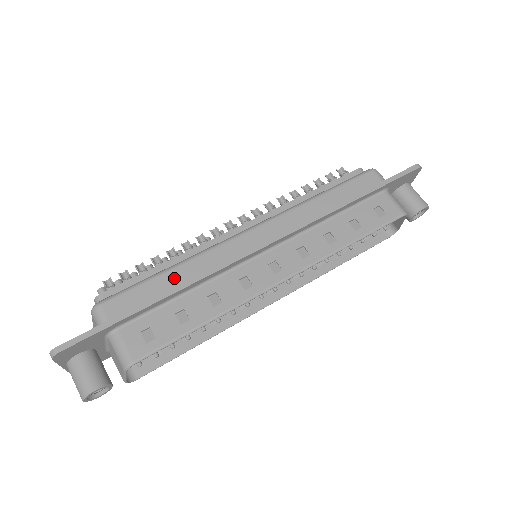
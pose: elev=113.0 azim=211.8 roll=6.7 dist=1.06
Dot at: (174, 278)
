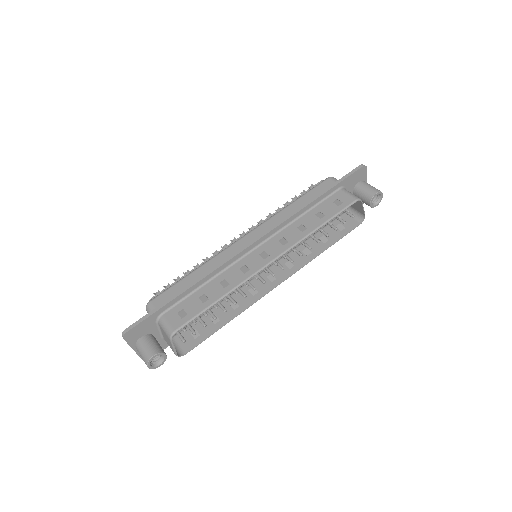
Dot at: (196, 276)
